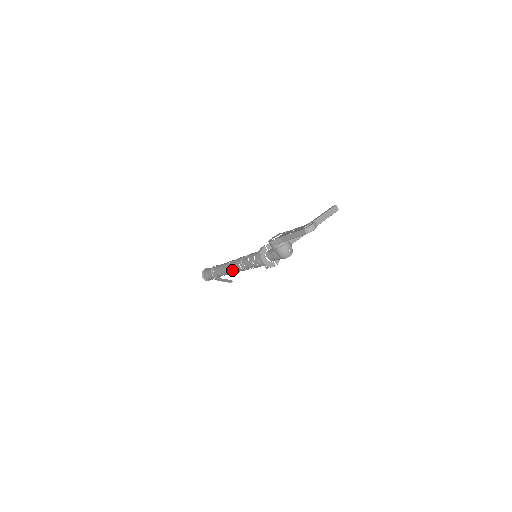
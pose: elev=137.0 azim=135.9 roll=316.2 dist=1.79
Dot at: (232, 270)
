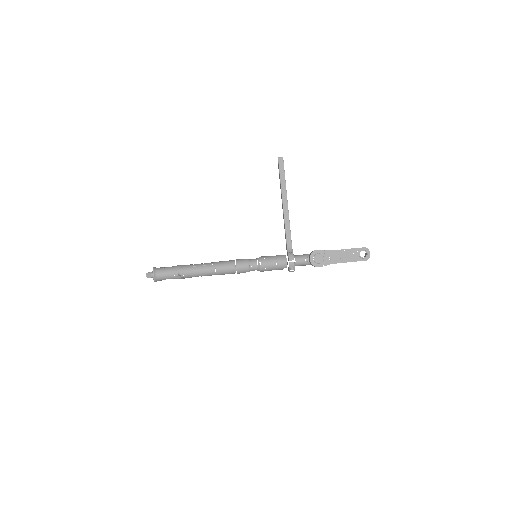
Dot at: occluded
